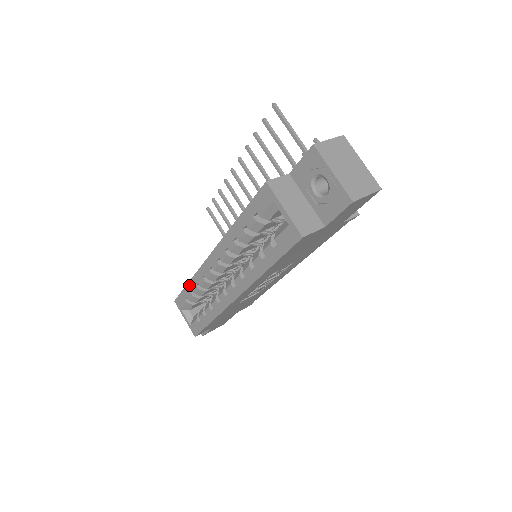
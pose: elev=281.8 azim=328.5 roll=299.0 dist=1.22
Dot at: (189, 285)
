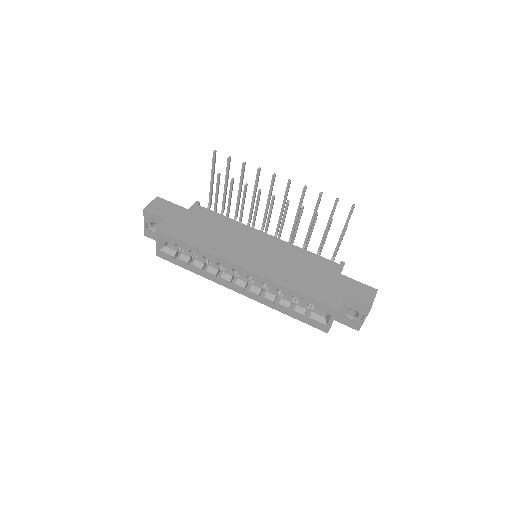
Dot at: (194, 248)
